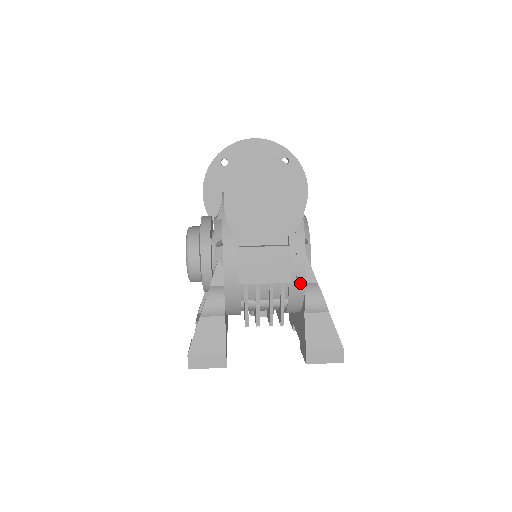
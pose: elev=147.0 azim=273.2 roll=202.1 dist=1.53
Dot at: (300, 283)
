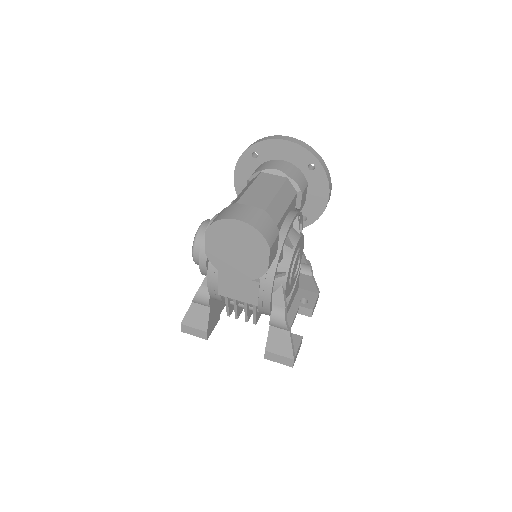
Dot at: (266, 308)
